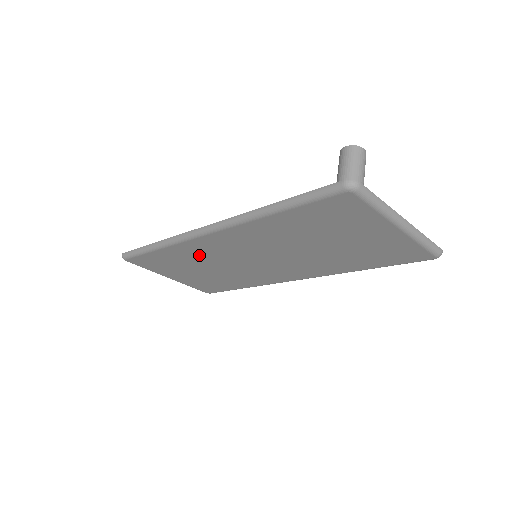
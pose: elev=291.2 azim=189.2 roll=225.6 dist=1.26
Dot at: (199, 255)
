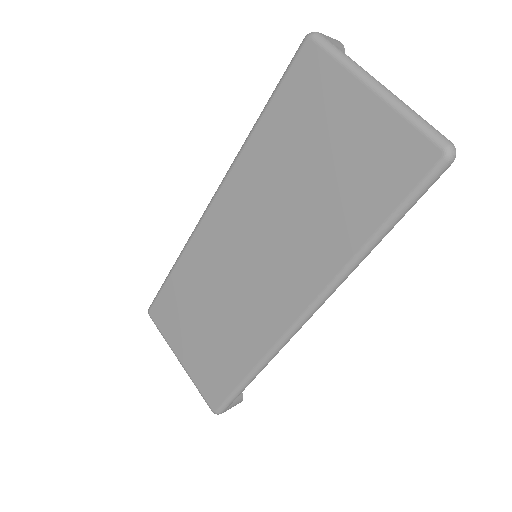
Dot at: (205, 268)
